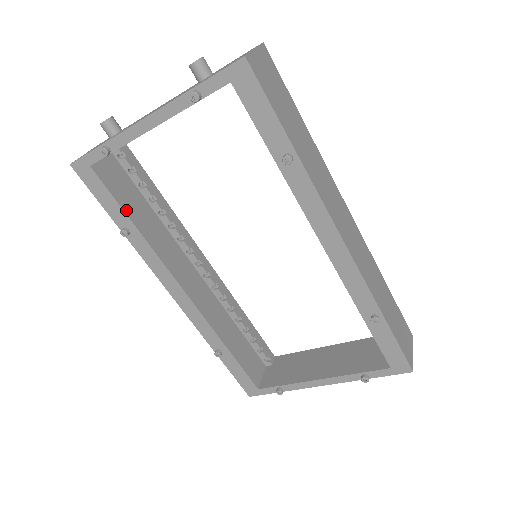
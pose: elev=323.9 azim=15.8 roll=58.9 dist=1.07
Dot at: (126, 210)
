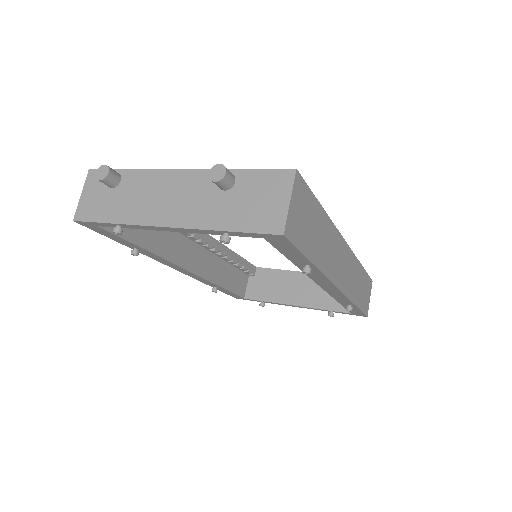
Dot at: (135, 241)
